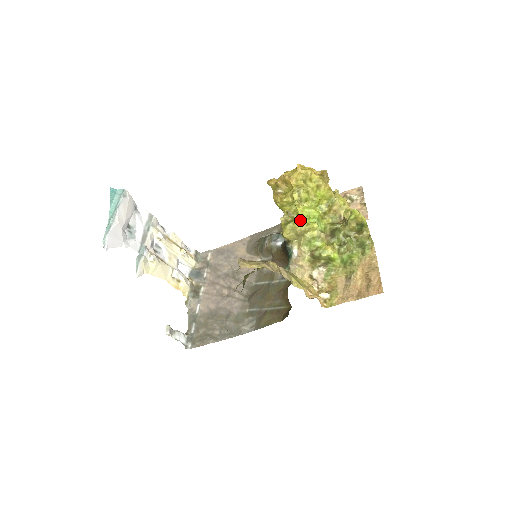
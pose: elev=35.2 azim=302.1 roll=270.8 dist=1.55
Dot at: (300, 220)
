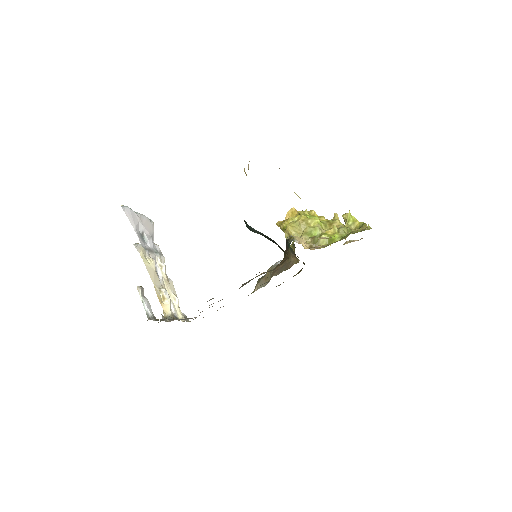
Dot at: (303, 215)
